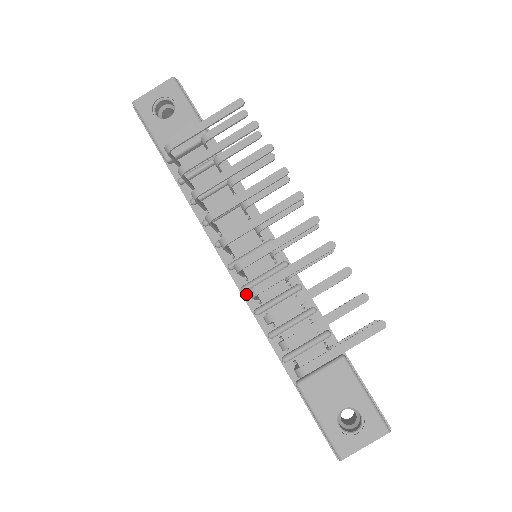
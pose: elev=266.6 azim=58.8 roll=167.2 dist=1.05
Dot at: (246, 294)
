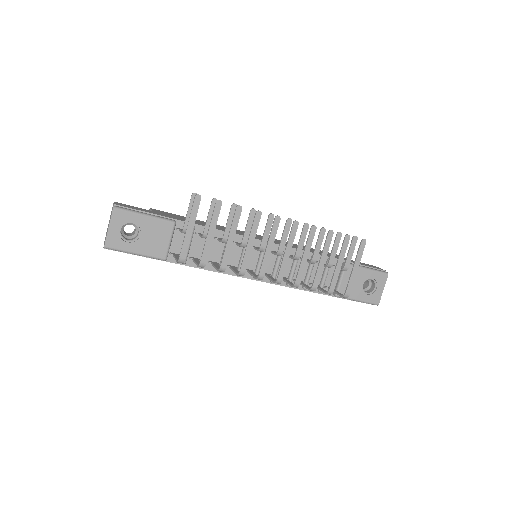
Dot at: occluded
